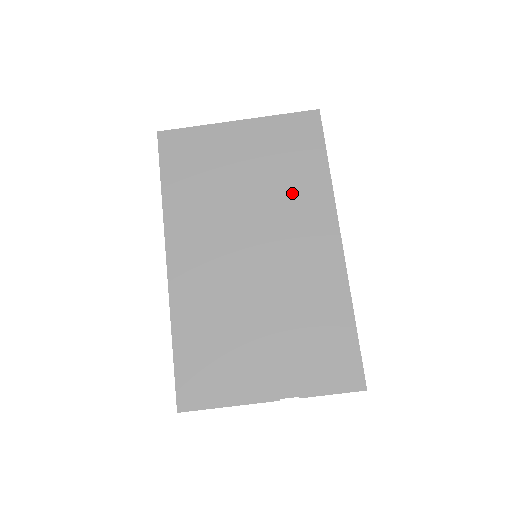
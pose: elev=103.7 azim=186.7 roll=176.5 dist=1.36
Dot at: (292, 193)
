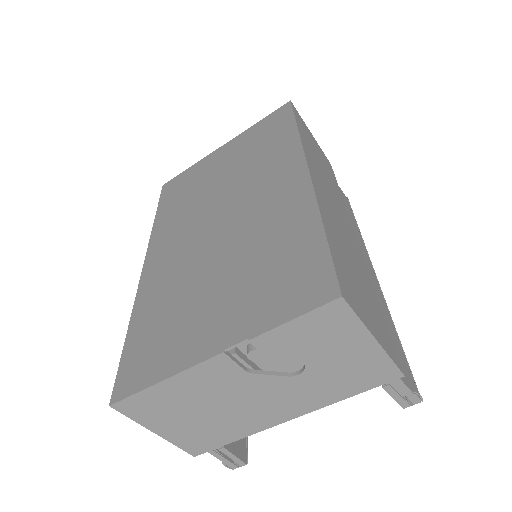
Dot at: (261, 162)
